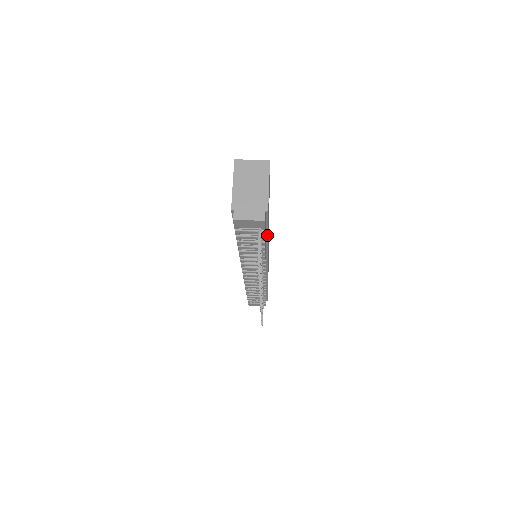
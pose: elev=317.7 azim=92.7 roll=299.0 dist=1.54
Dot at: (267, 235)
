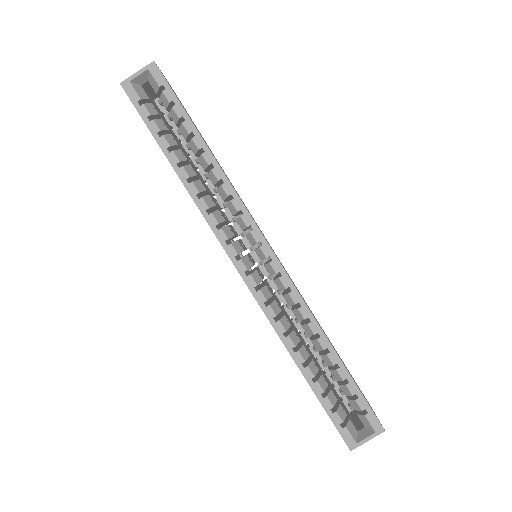
Dot at: occluded
